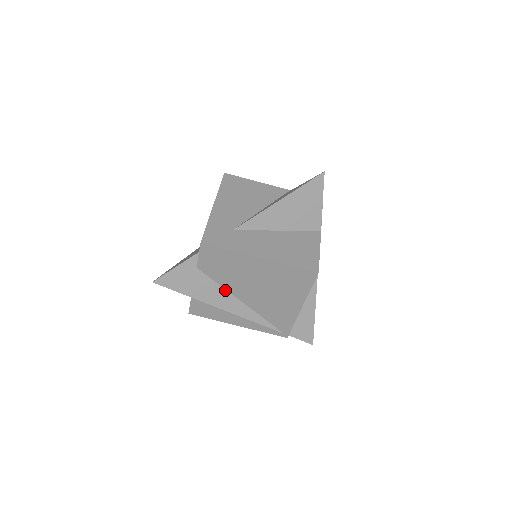
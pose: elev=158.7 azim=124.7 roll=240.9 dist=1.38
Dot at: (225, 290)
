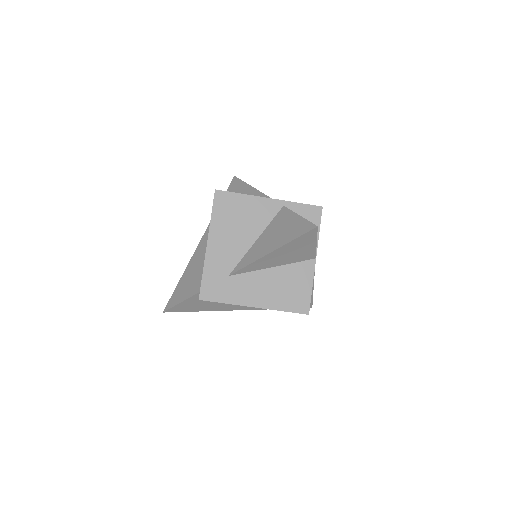
Dot at: occluded
